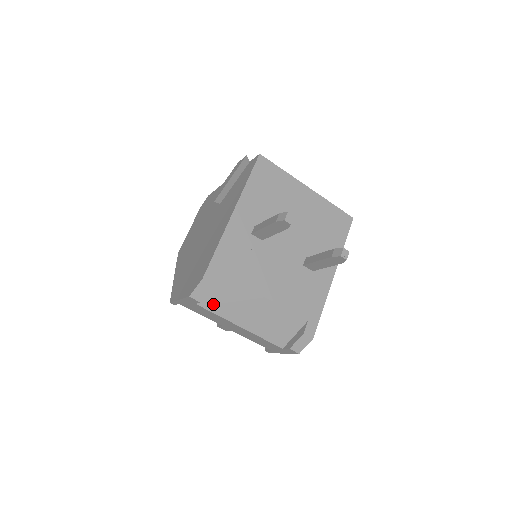
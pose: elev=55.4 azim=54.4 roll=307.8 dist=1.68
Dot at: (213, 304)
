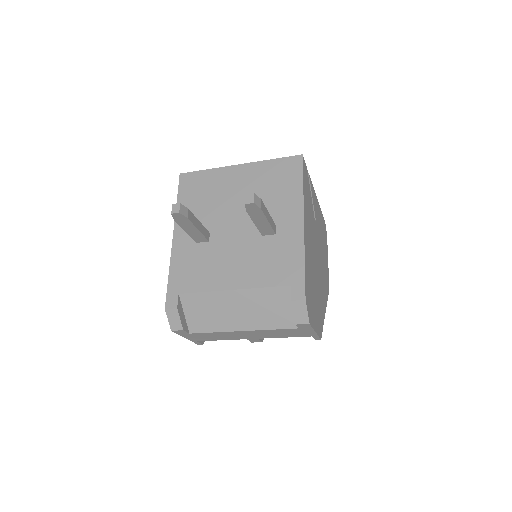
Dot at: (201, 325)
